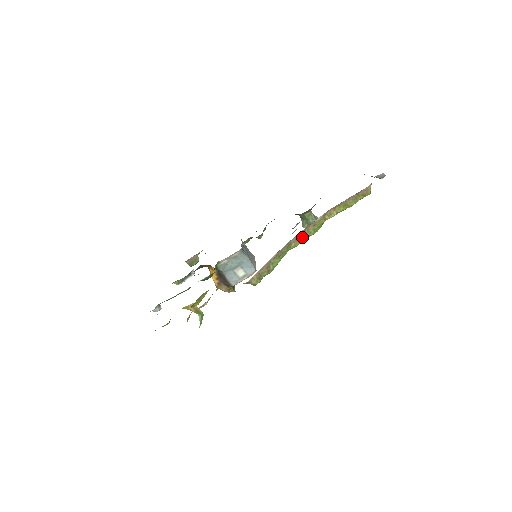
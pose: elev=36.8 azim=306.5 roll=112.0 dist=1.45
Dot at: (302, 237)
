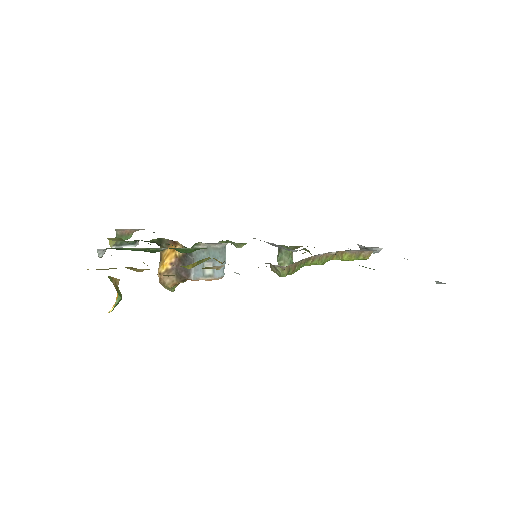
Dot at: (316, 260)
